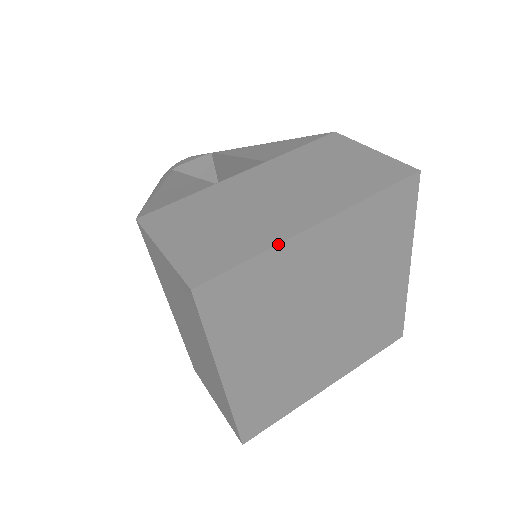
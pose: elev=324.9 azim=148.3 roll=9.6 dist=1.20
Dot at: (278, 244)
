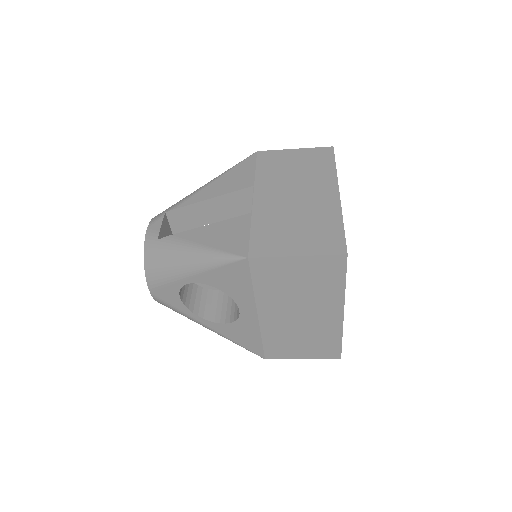
Dot at: occluded
